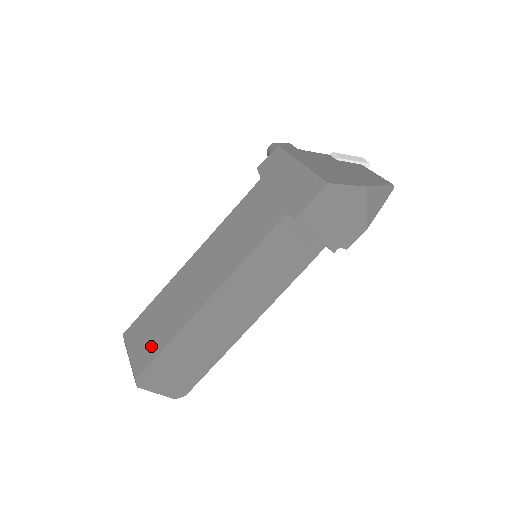
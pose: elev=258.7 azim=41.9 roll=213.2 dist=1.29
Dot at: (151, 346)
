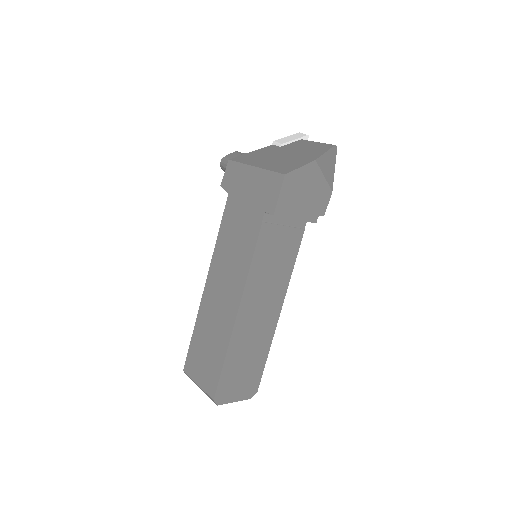
Dot at: (212, 369)
